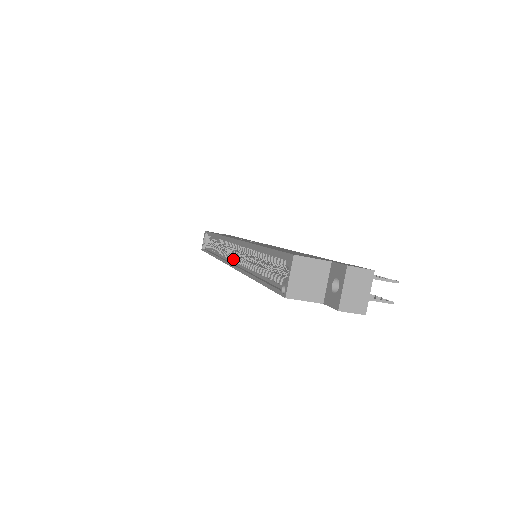
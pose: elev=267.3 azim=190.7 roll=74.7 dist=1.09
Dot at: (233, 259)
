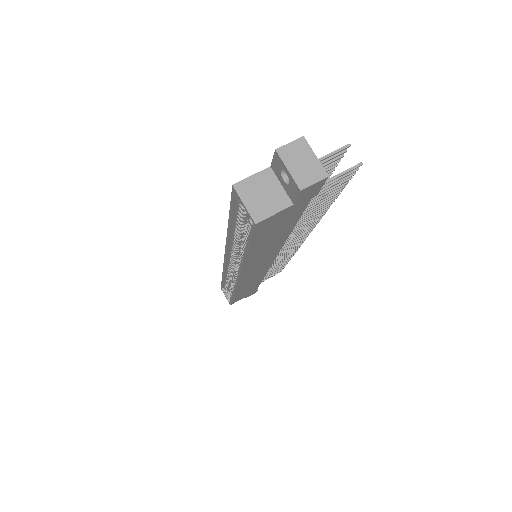
Dot at: (237, 271)
